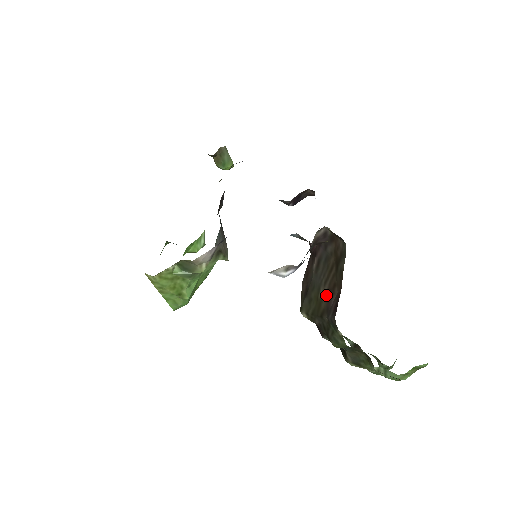
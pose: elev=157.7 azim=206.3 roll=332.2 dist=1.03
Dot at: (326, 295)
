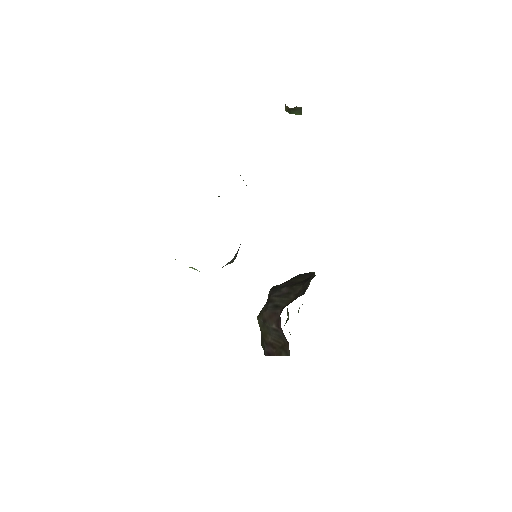
Dot at: (270, 342)
